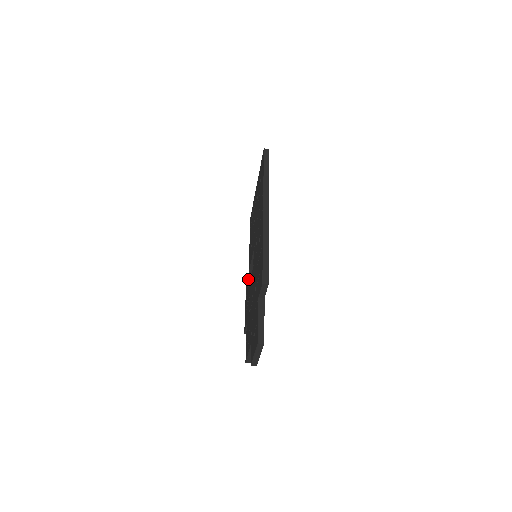
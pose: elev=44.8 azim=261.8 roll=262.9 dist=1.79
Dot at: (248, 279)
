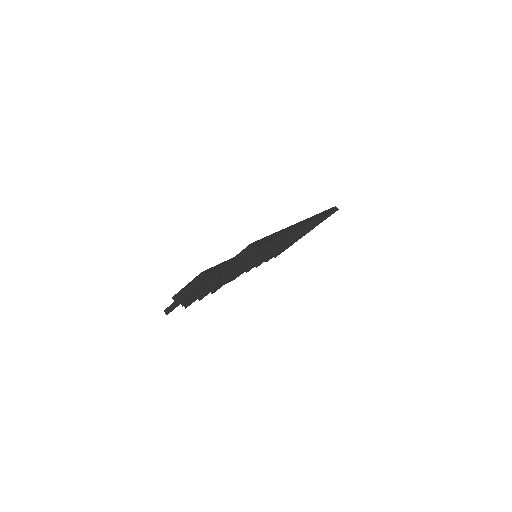
Dot at: occluded
